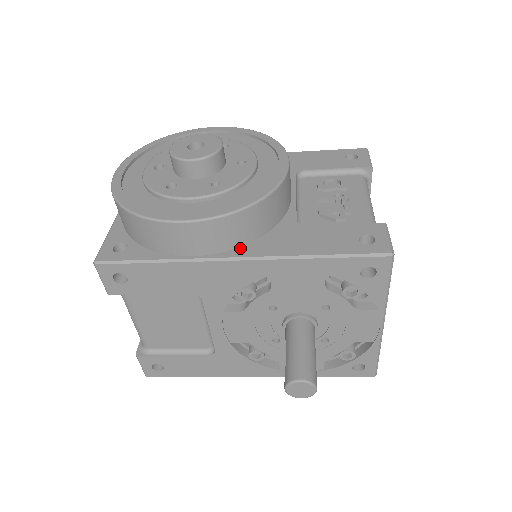
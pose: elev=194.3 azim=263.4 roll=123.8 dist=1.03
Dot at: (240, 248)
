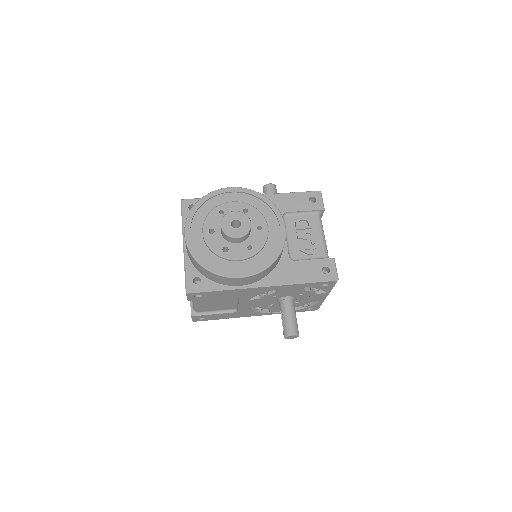
Dot at: (264, 279)
